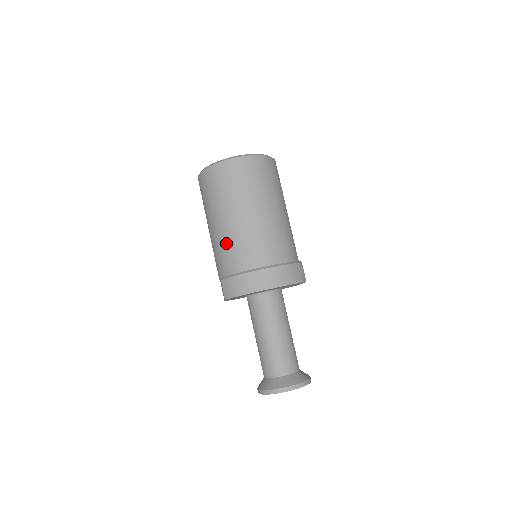
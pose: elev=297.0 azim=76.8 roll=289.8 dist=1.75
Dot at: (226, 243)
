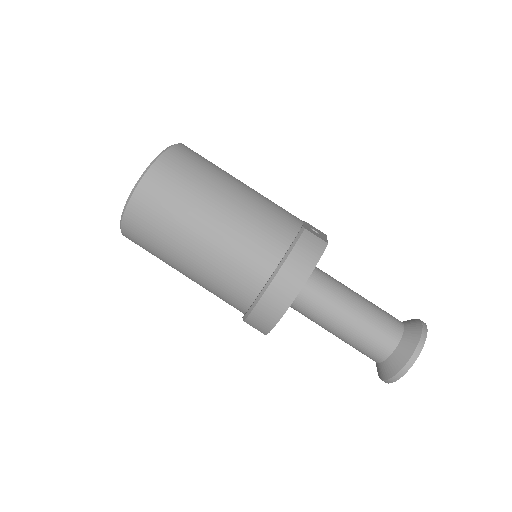
Dot at: (212, 285)
